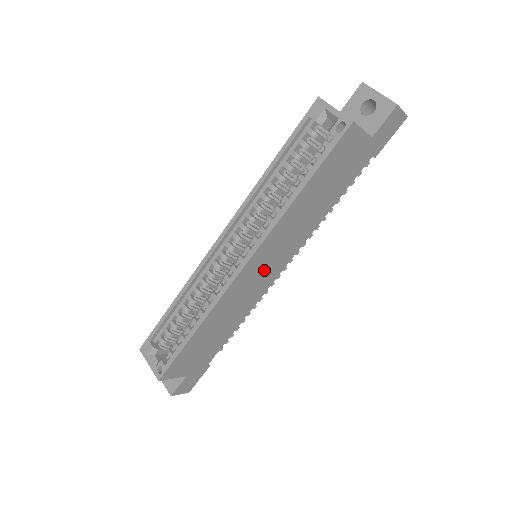
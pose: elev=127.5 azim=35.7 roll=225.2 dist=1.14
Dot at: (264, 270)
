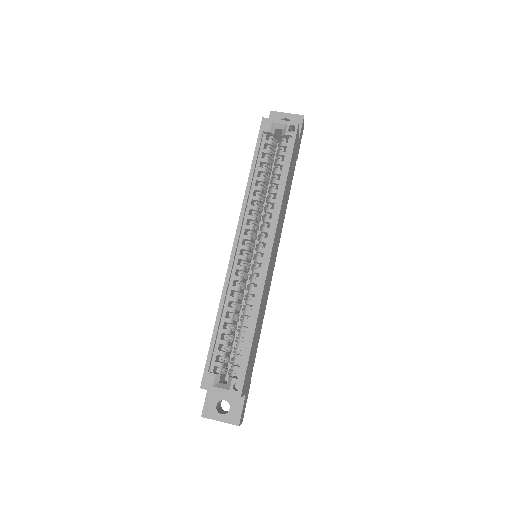
Dot at: (273, 259)
